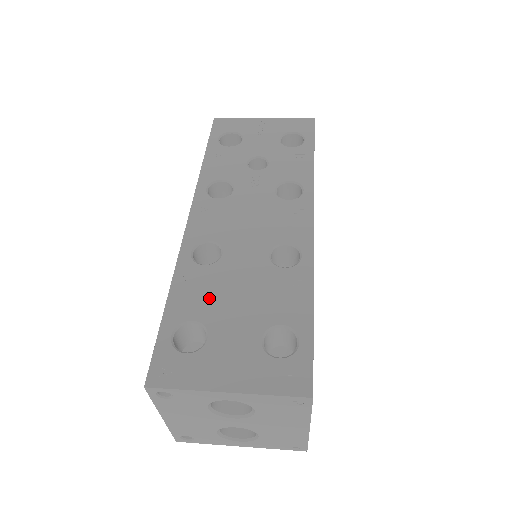
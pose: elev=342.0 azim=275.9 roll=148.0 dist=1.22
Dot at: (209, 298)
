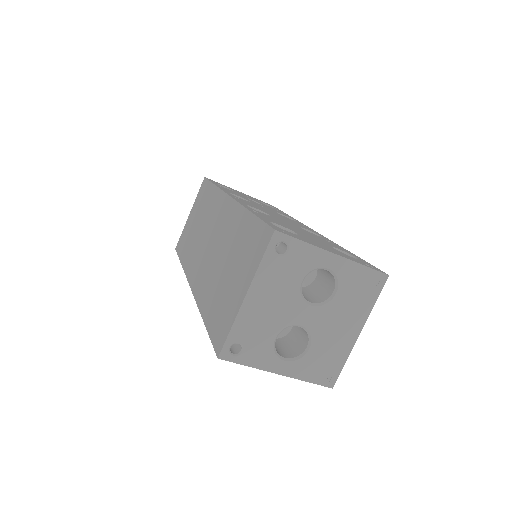
Dot at: (280, 223)
